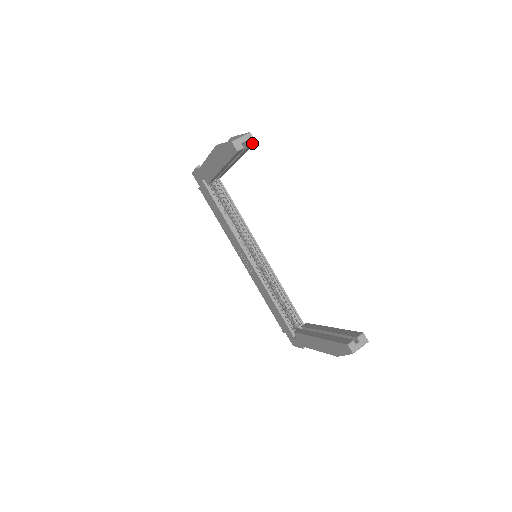
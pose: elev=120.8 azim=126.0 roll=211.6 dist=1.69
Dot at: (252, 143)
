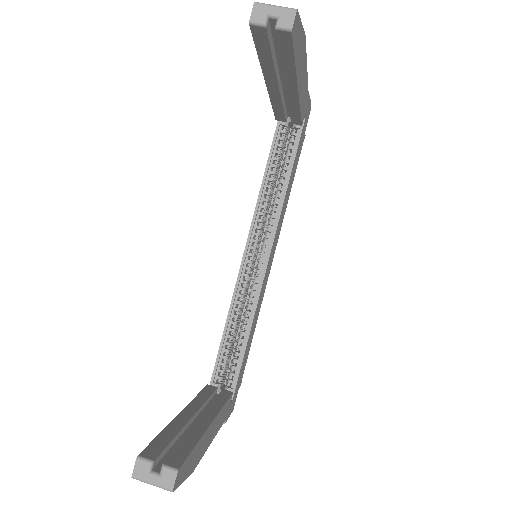
Dot at: (285, 28)
